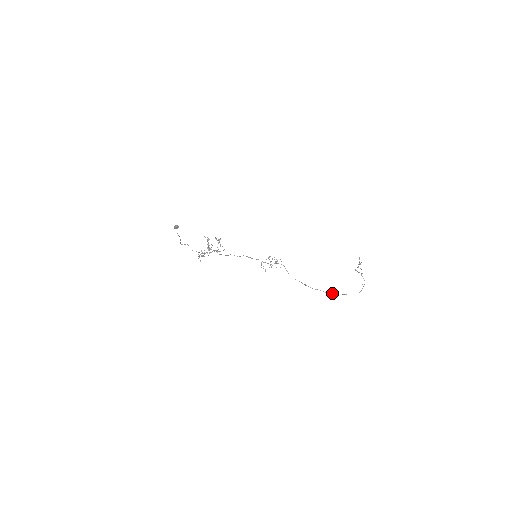
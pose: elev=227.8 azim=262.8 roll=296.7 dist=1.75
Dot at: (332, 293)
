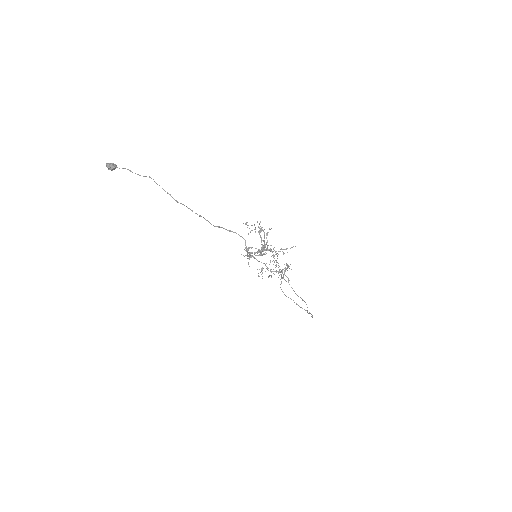
Dot at: (312, 316)
